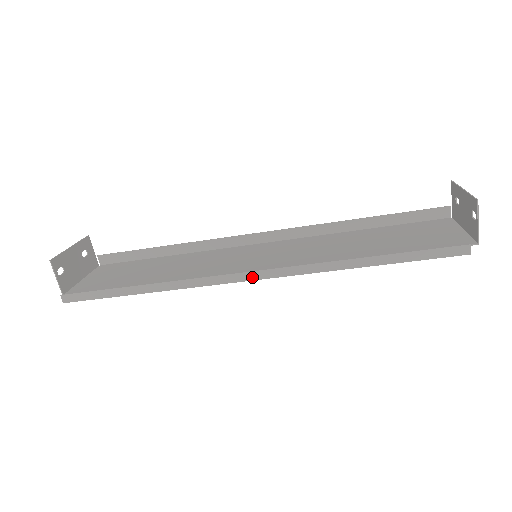
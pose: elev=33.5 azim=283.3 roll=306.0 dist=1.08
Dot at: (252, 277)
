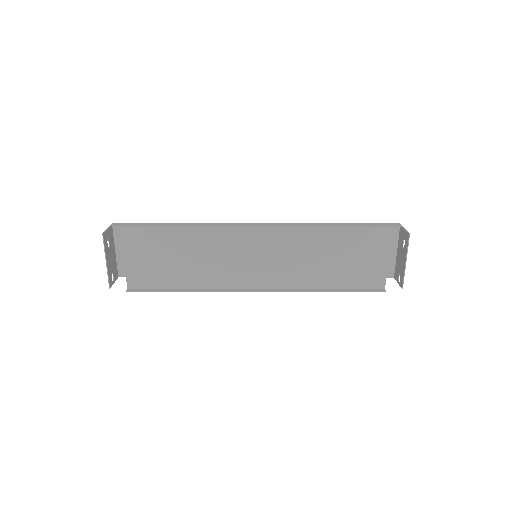
Dot at: (259, 290)
